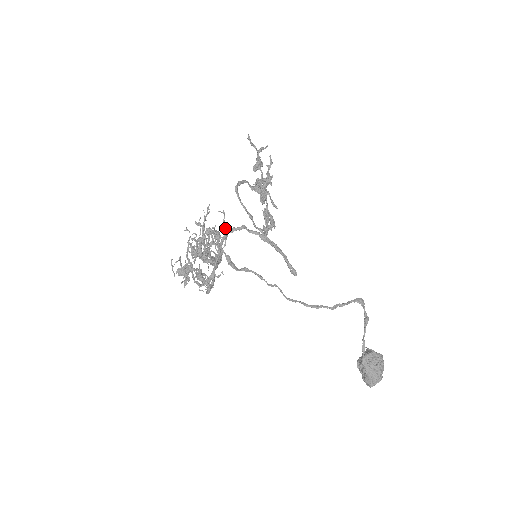
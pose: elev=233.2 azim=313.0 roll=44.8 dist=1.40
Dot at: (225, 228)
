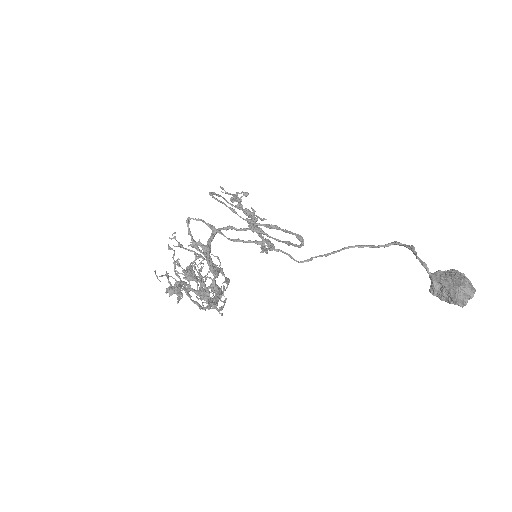
Dot at: occluded
